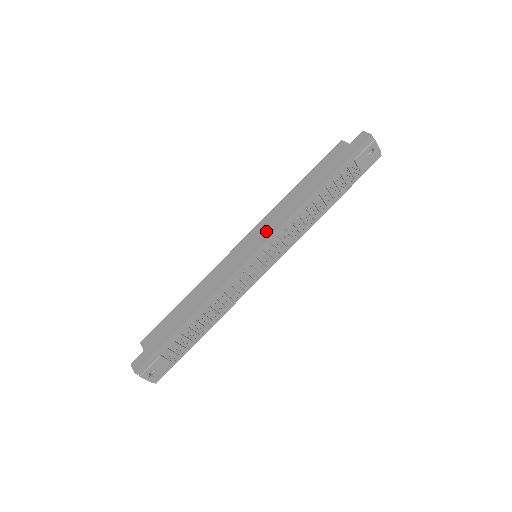
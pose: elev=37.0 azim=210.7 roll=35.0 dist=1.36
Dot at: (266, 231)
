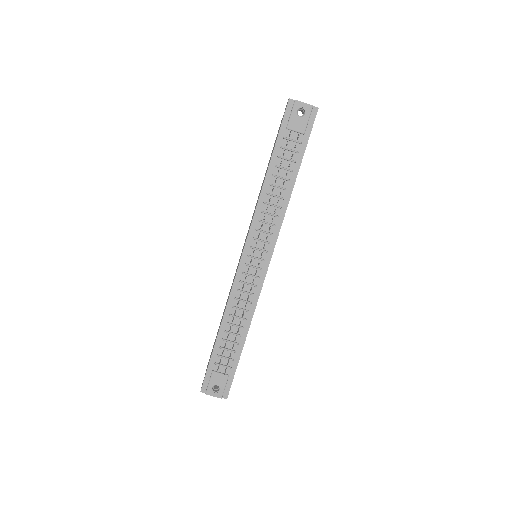
Dot at: (248, 231)
